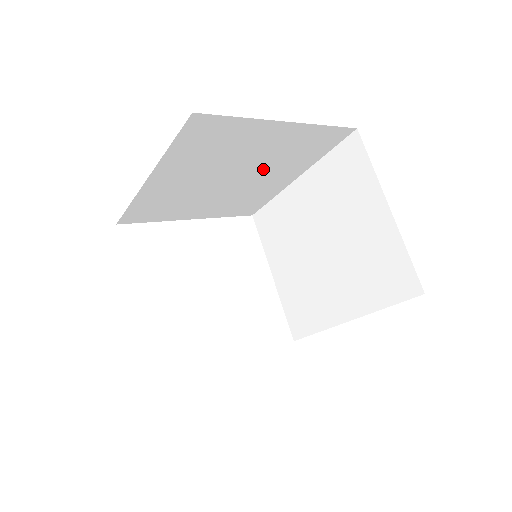
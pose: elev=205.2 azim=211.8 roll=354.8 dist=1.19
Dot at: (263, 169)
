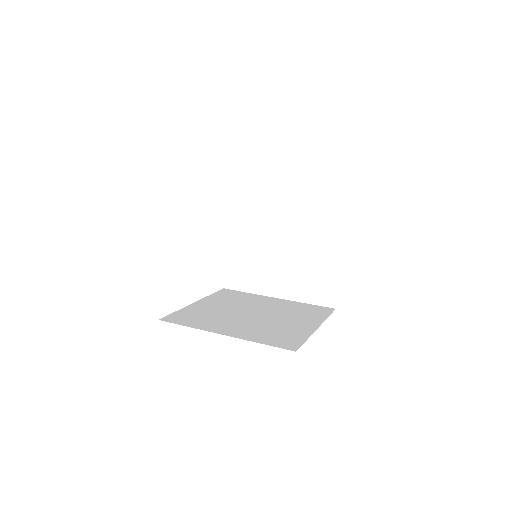
Dot at: occluded
